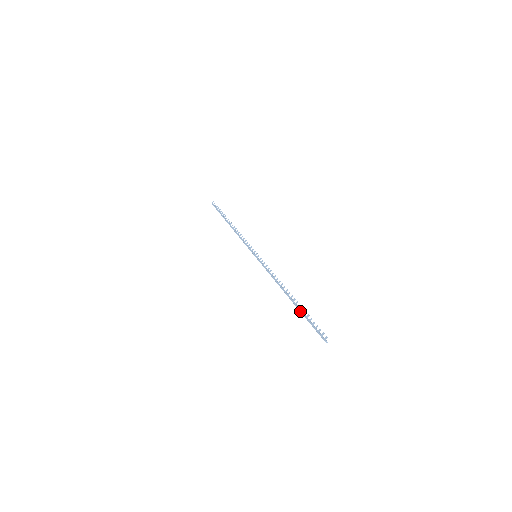
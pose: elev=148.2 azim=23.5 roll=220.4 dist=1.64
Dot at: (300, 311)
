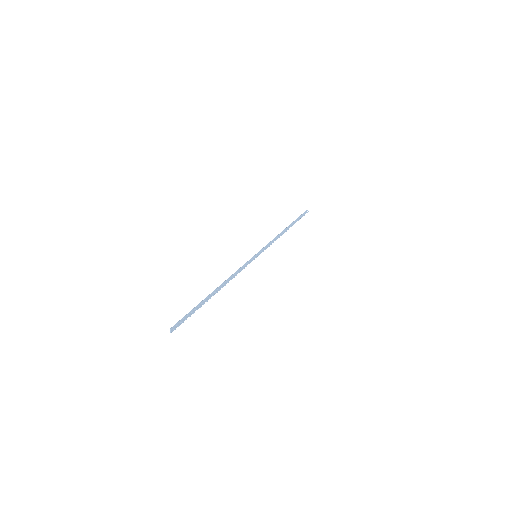
Dot at: (201, 302)
